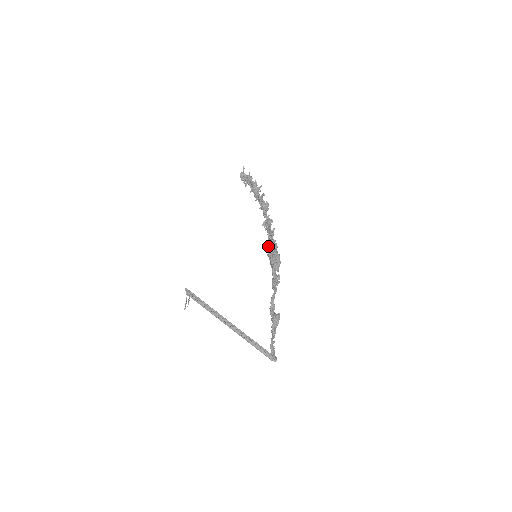
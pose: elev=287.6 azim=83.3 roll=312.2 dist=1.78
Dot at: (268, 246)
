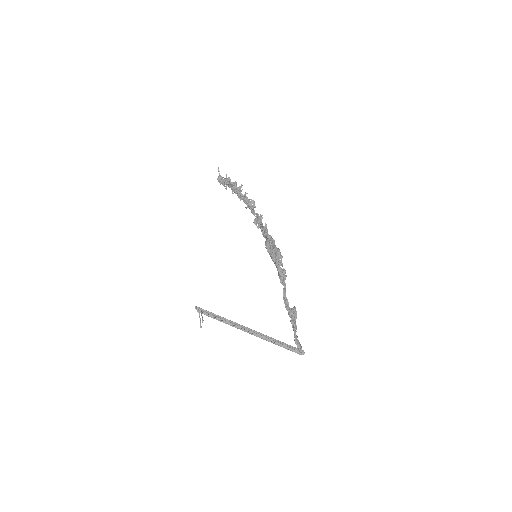
Dot at: (265, 243)
